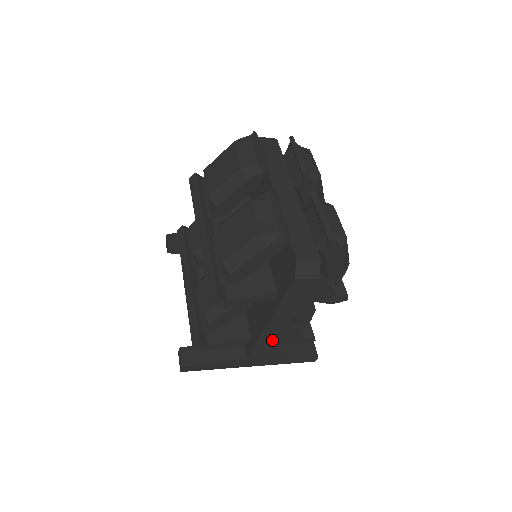
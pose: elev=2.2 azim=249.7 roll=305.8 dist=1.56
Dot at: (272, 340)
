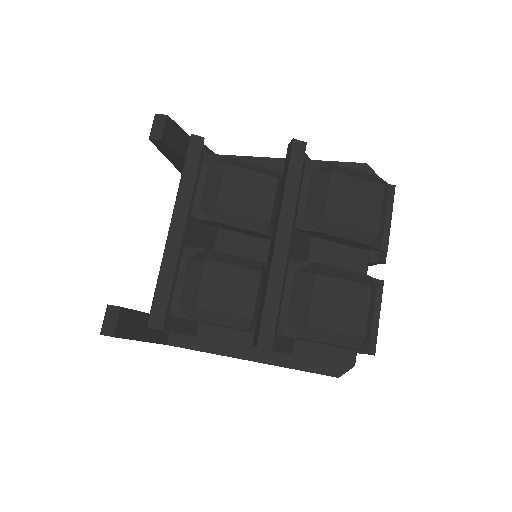
Dot at: occluded
